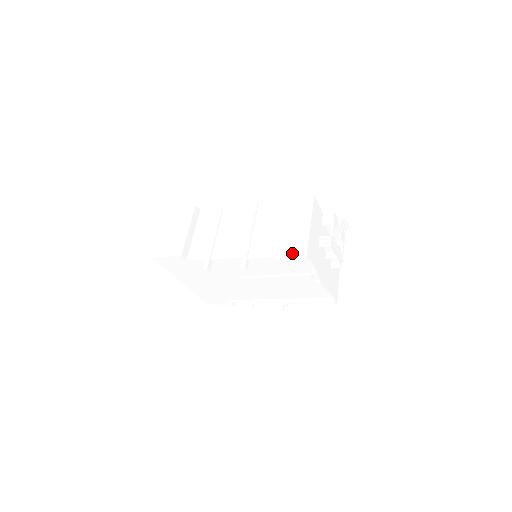
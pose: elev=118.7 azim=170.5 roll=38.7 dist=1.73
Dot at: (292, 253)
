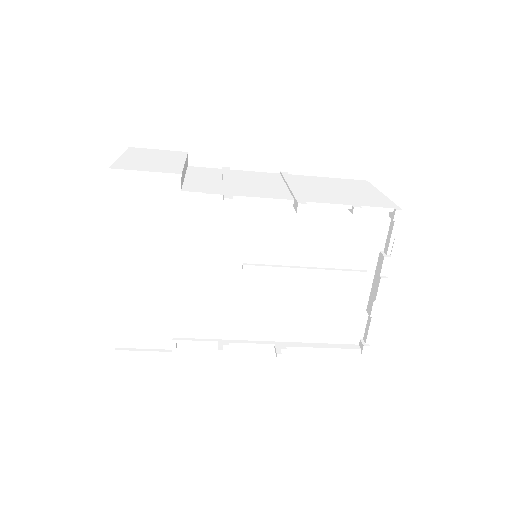
Dot at: (377, 205)
